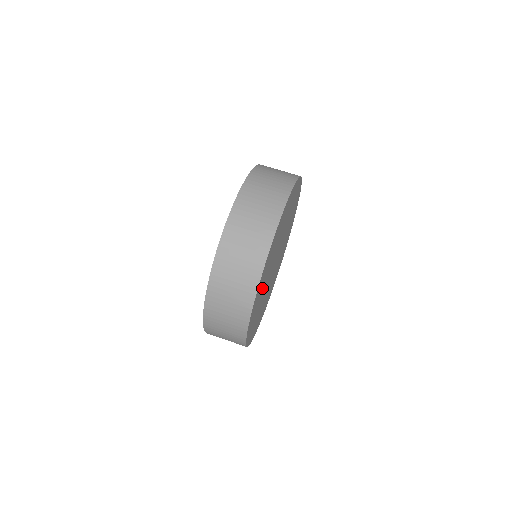
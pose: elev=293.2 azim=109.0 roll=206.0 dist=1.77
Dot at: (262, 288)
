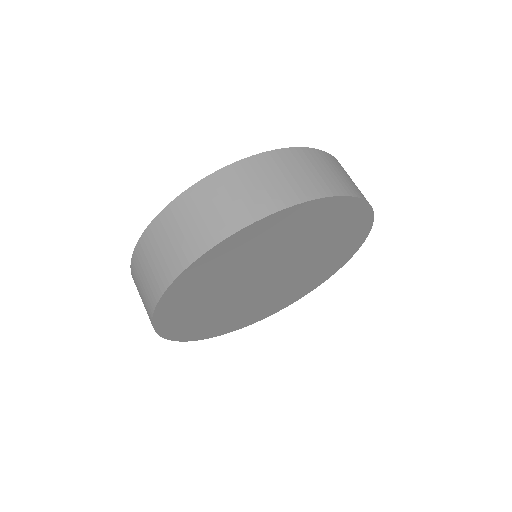
Dot at: (212, 284)
